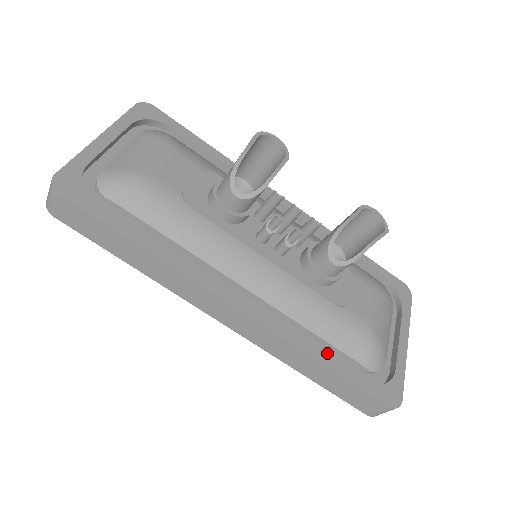
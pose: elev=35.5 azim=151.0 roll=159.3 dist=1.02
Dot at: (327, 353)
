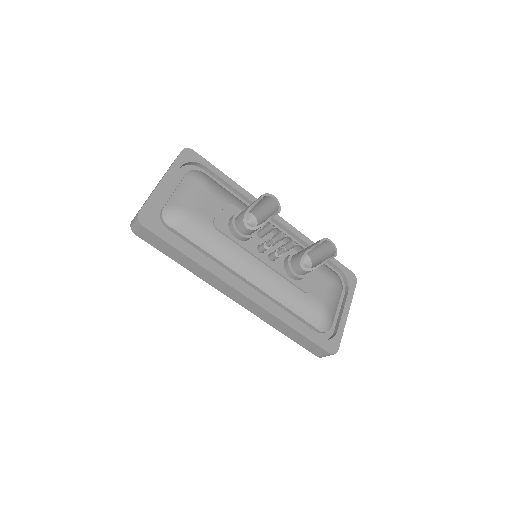
Dot at: (296, 320)
